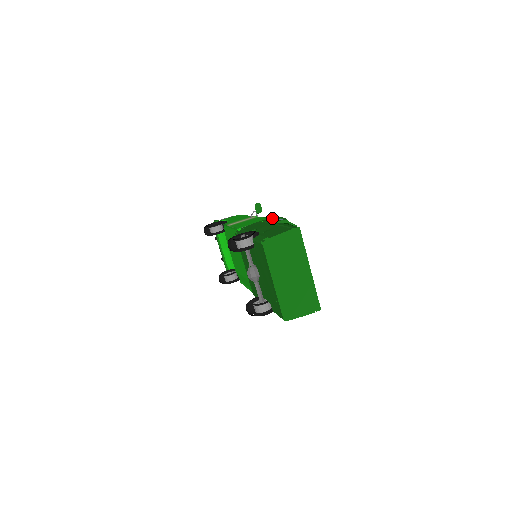
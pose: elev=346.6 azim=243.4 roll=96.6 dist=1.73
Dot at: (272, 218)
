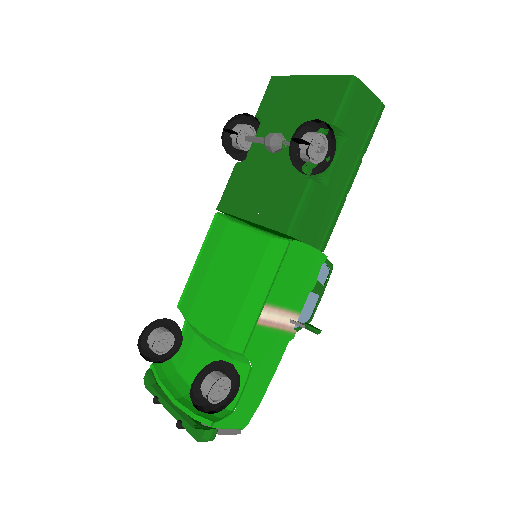
Dot at: occluded
